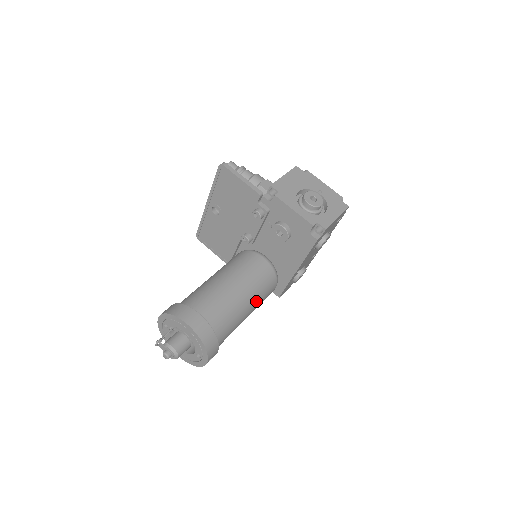
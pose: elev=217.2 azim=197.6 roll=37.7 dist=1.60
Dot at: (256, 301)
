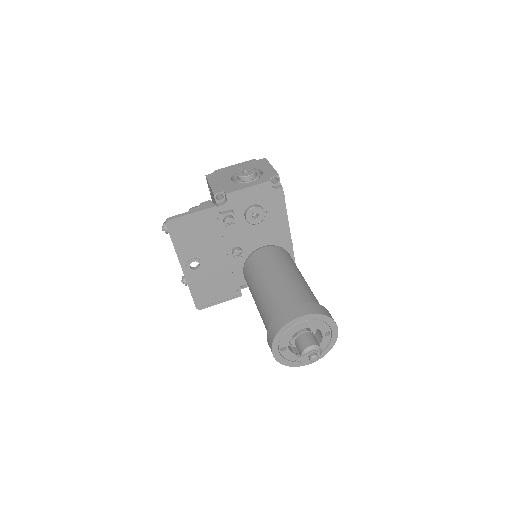
Dot at: (299, 271)
